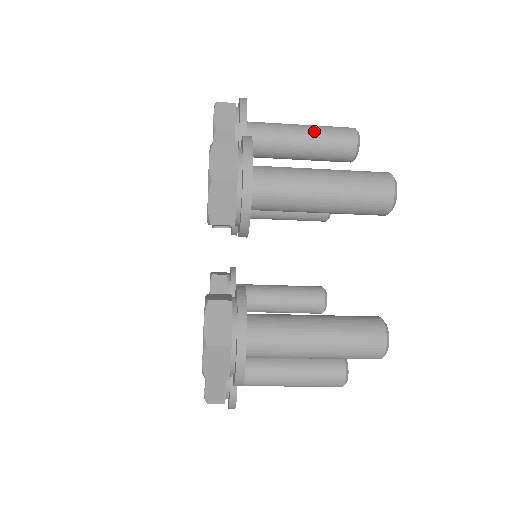
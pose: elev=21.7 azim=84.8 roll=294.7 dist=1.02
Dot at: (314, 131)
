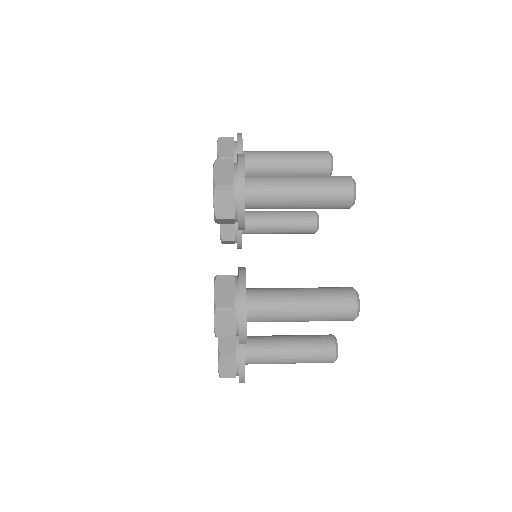
Dot at: (296, 155)
